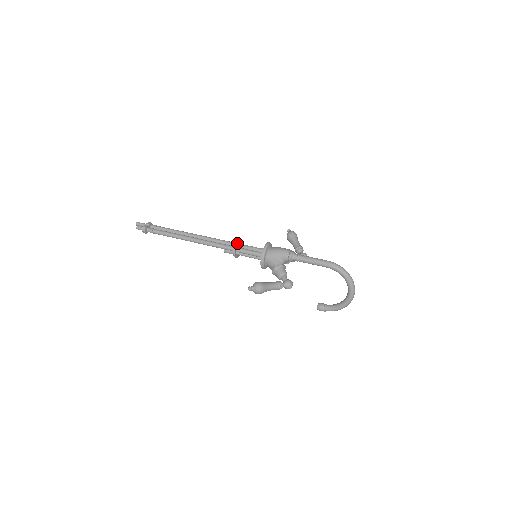
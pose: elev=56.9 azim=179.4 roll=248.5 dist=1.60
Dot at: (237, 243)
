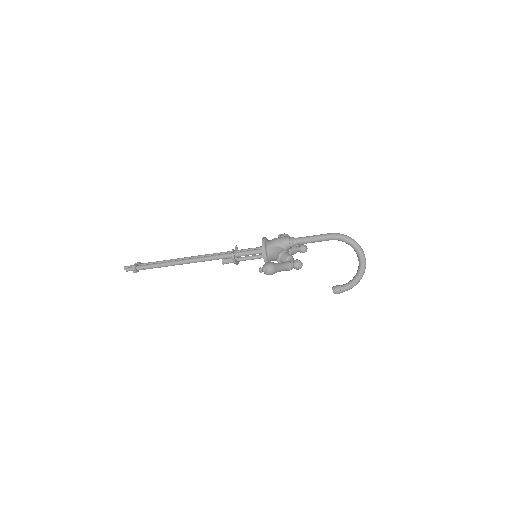
Dot at: occluded
